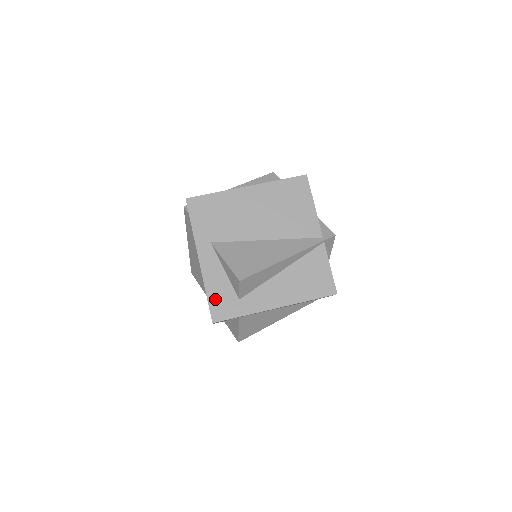
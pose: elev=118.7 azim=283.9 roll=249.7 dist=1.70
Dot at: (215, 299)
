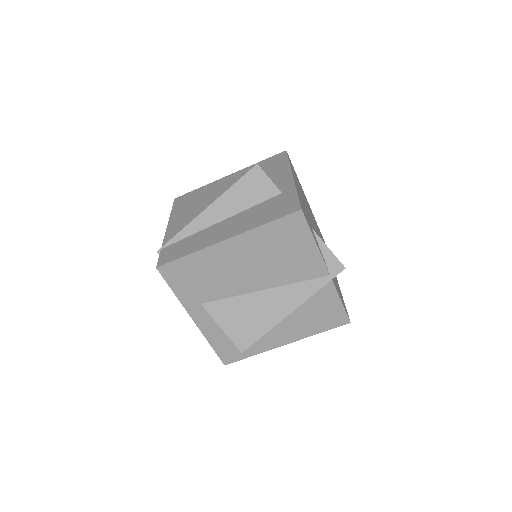
Dot at: (221, 348)
